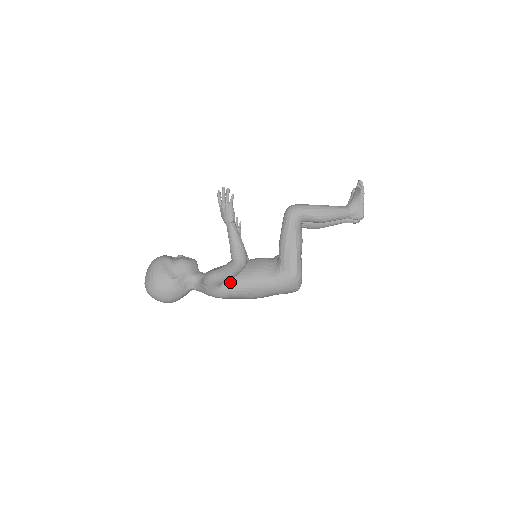
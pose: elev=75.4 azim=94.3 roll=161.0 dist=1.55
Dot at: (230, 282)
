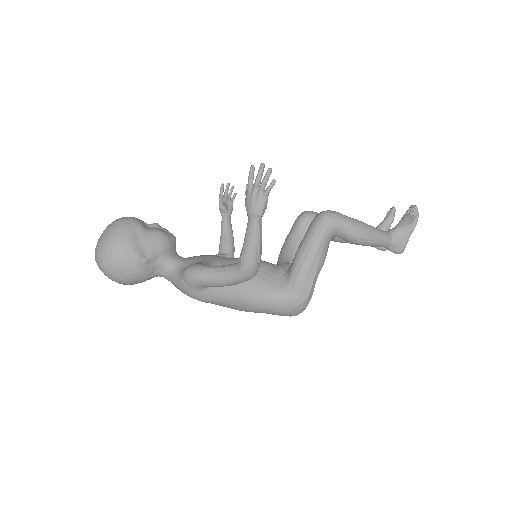
Dot at: occluded
